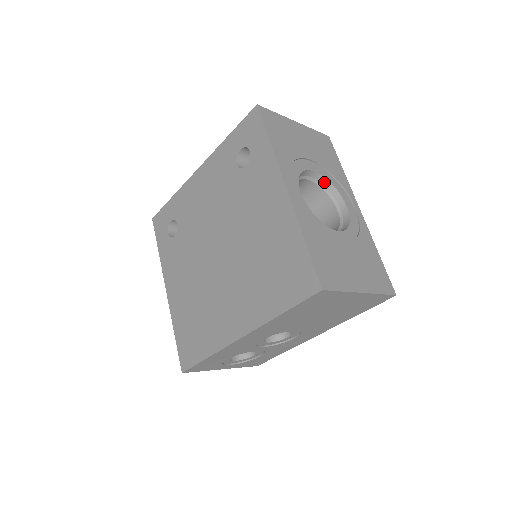
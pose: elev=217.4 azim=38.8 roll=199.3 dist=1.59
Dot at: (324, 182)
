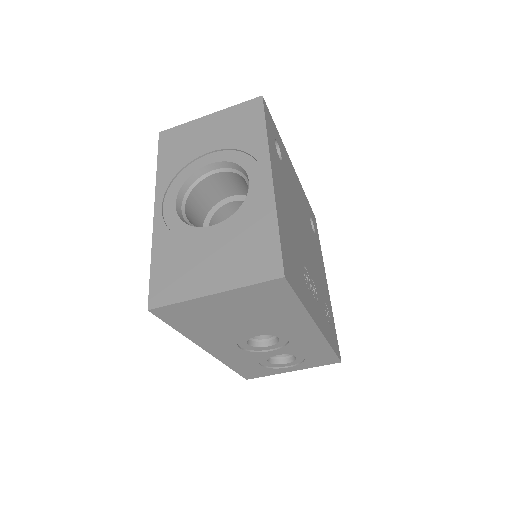
Dot at: (231, 165)
